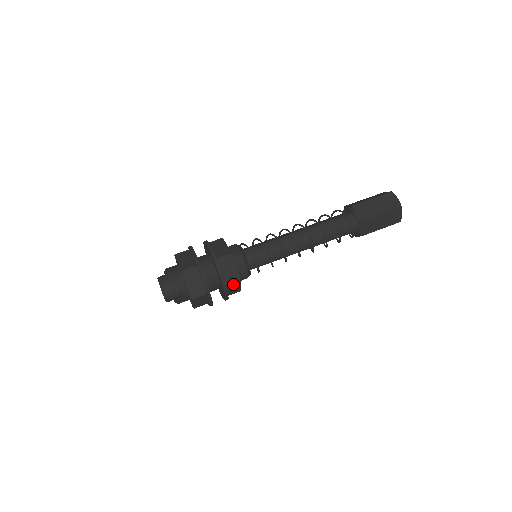
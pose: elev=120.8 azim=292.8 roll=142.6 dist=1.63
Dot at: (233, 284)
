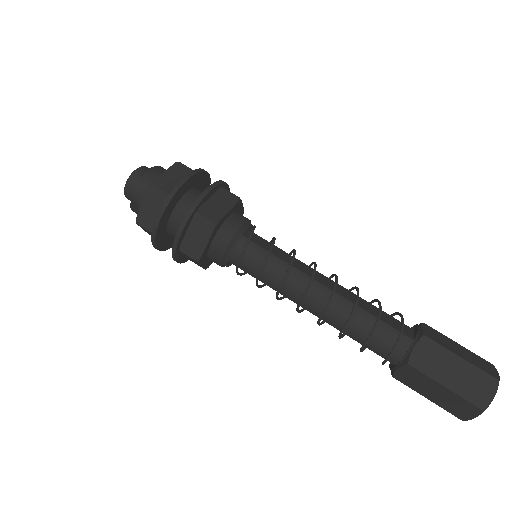
Dot at: (188, 255)
